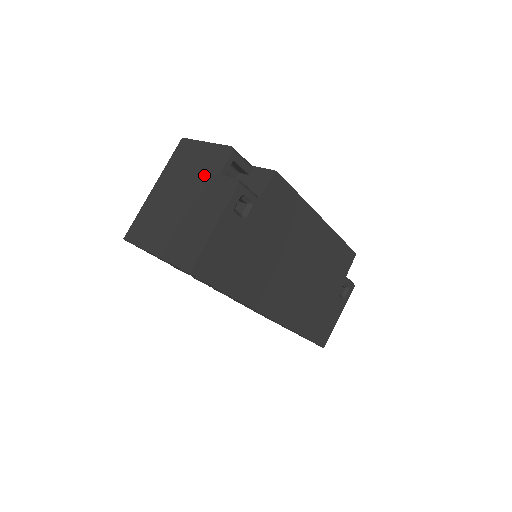
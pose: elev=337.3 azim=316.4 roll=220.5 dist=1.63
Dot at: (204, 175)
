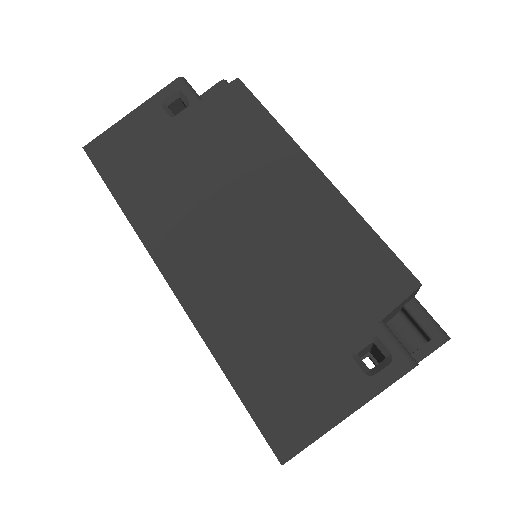
Dot at: occluded
